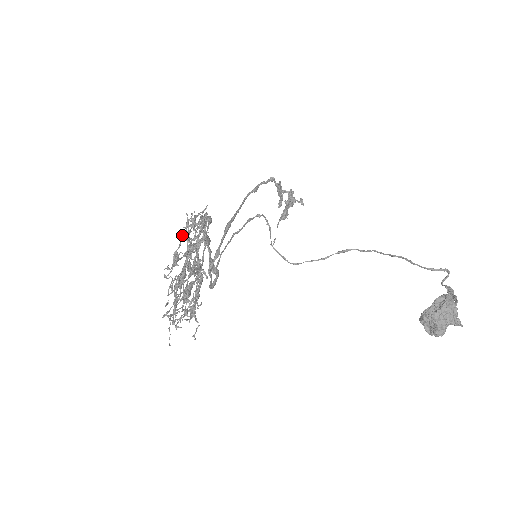
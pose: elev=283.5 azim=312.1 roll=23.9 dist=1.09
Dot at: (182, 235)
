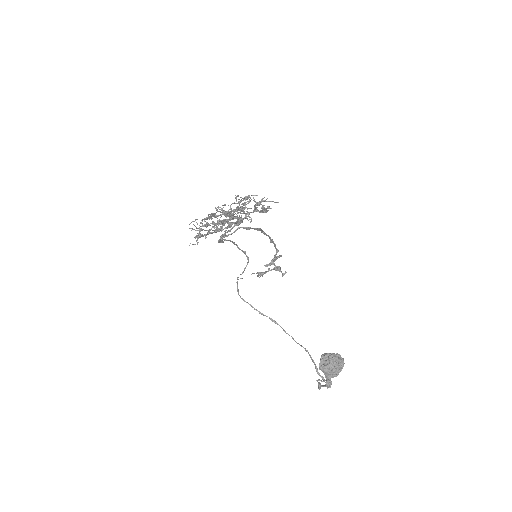
Dot at: occluded
